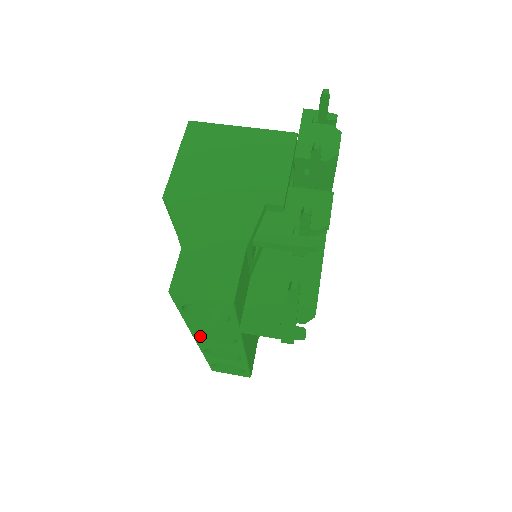
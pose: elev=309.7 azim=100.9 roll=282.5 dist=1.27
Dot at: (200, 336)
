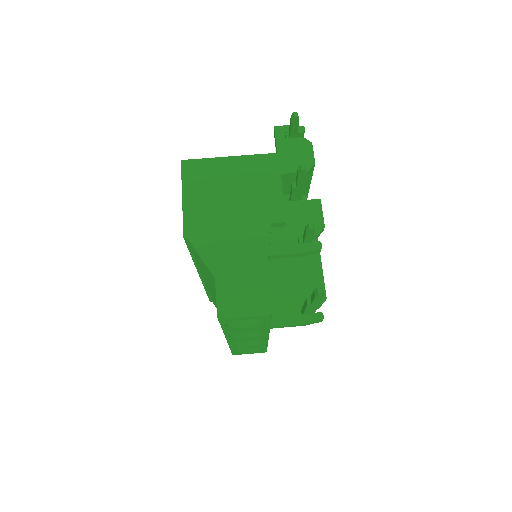
Dot at: (232, 337)
